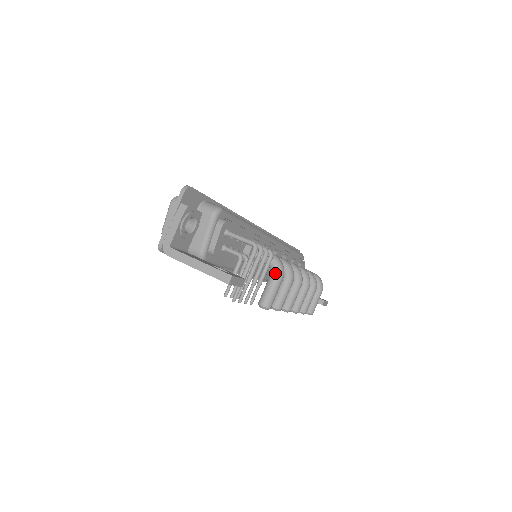
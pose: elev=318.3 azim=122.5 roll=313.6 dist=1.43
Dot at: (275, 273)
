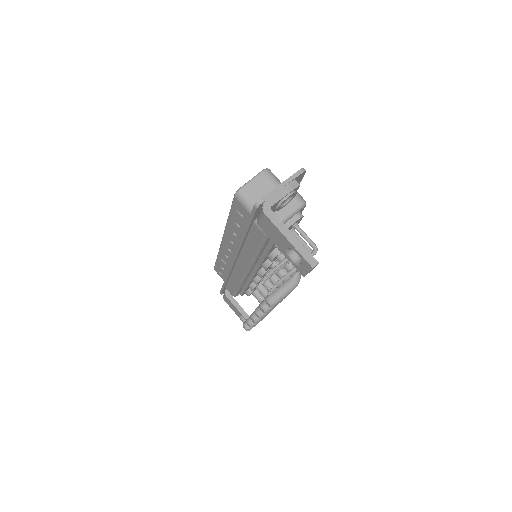
Dot at: (294, 280)
